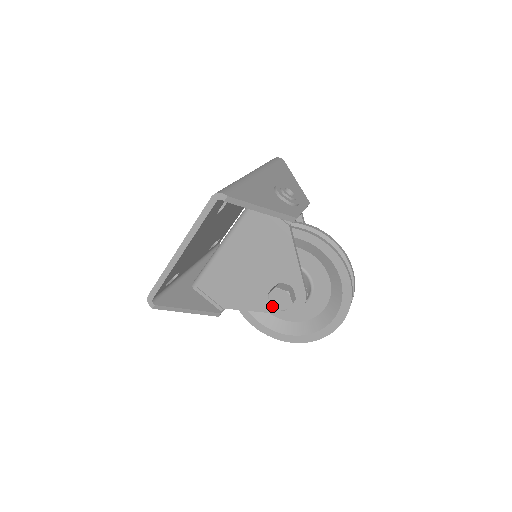
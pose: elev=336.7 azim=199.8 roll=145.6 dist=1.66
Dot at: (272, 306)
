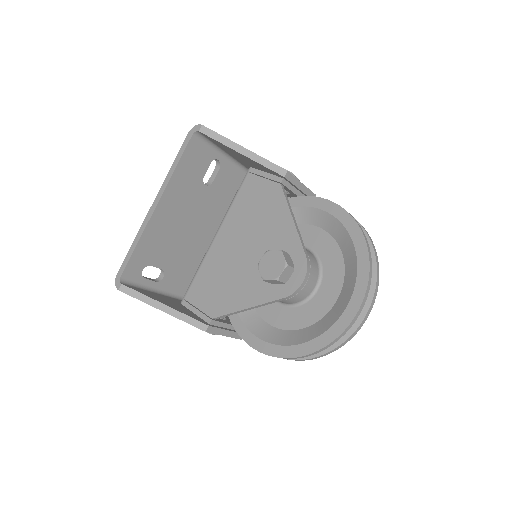
Dot at: (263, 278)
